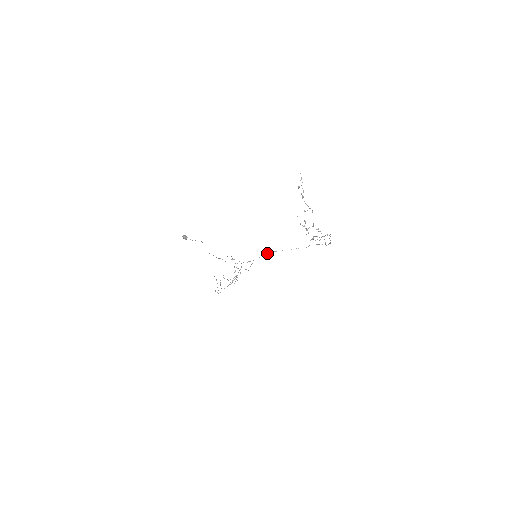
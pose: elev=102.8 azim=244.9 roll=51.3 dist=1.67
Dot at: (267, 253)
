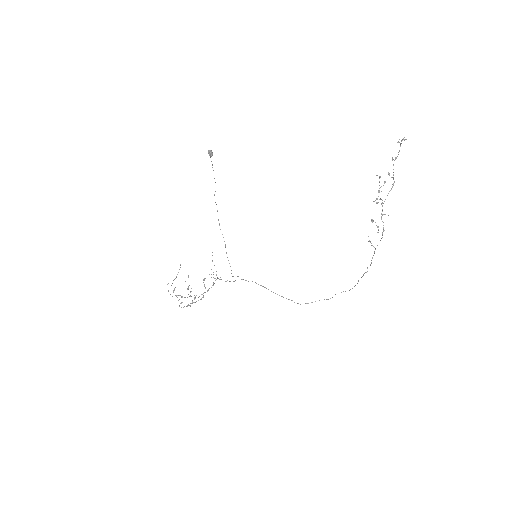
Dot at: occluded
